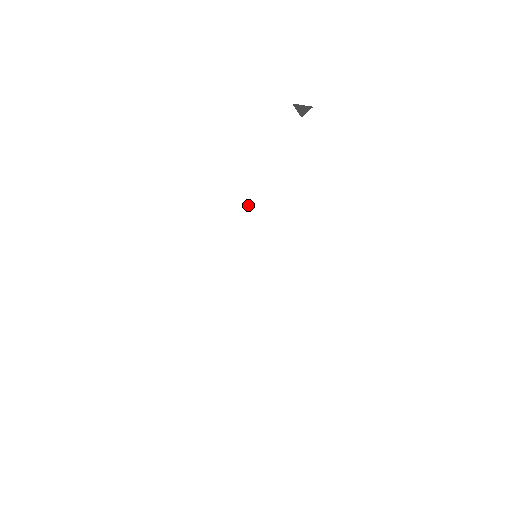
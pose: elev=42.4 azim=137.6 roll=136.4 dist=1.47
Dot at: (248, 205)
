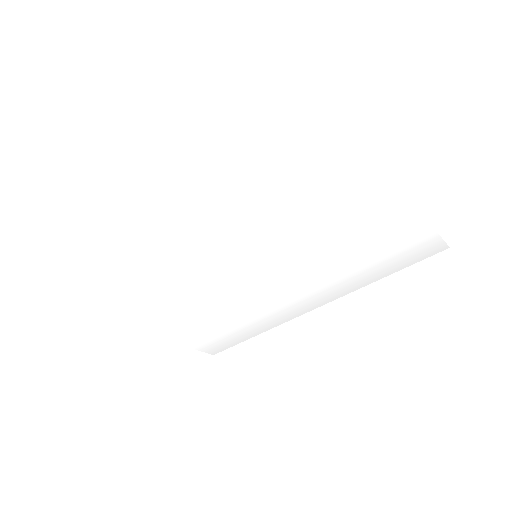
Dot at: (267, 237)
